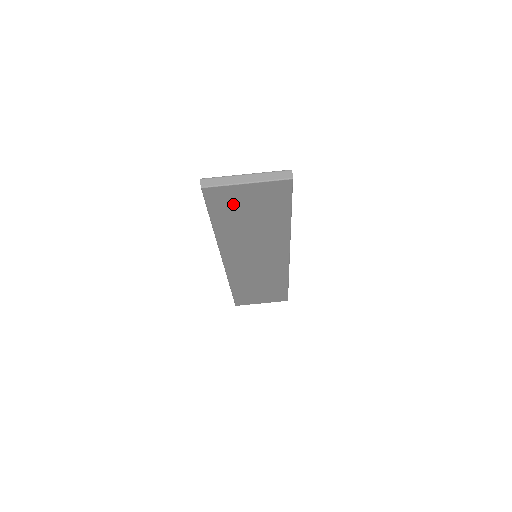
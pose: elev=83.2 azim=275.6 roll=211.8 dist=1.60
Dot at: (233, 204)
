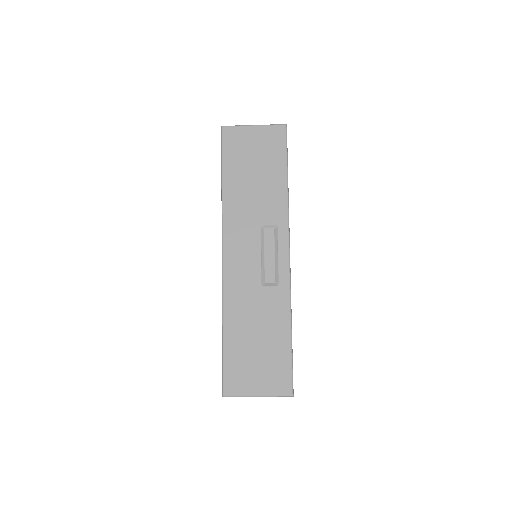
Dot at: occluded
